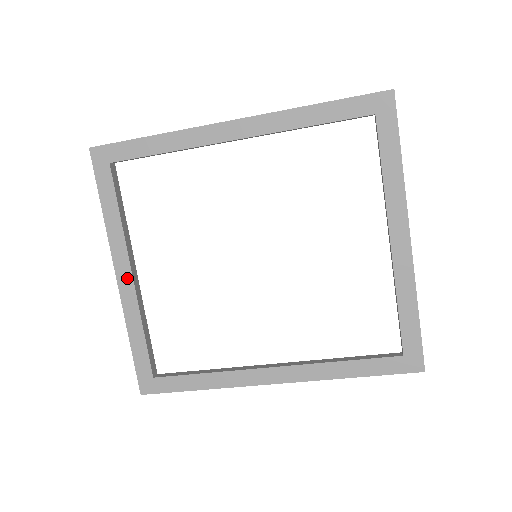
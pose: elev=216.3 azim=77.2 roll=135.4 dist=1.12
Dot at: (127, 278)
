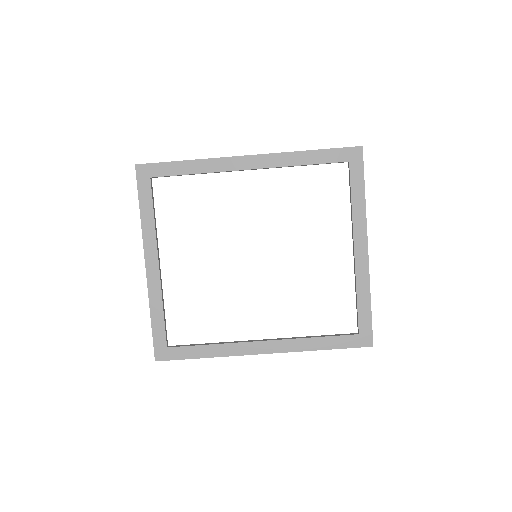
Dot at: (154, 267)
